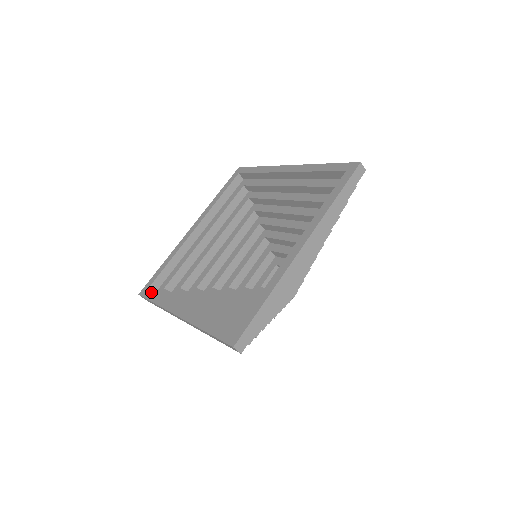
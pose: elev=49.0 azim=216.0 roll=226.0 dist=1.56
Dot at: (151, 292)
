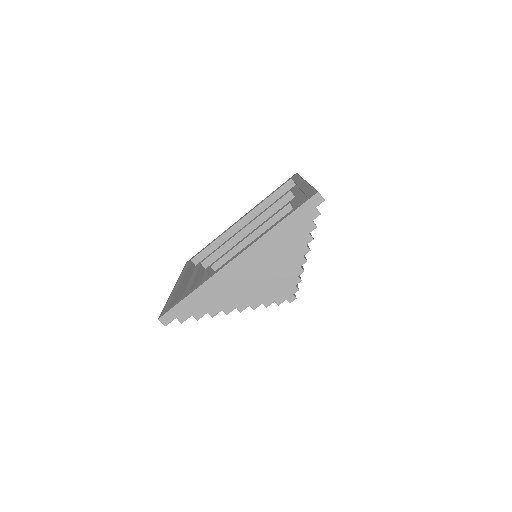
Dot at: (188, 263)
